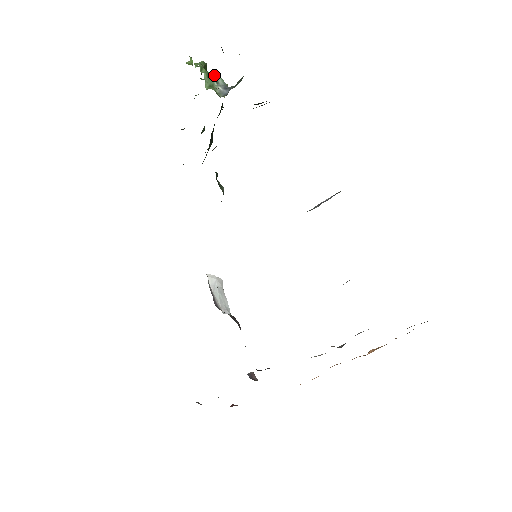
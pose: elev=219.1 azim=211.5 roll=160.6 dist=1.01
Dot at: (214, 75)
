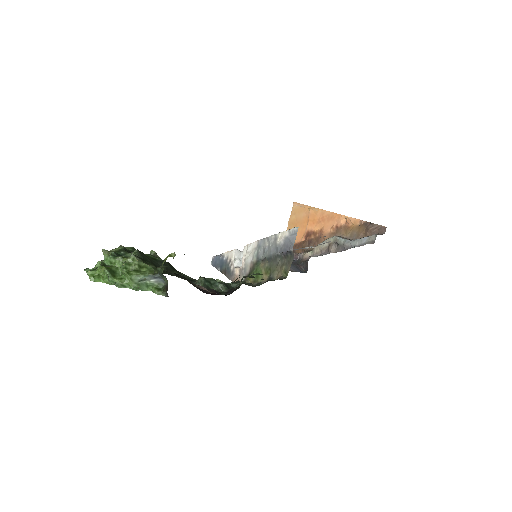
Dot at: (137, 282)
